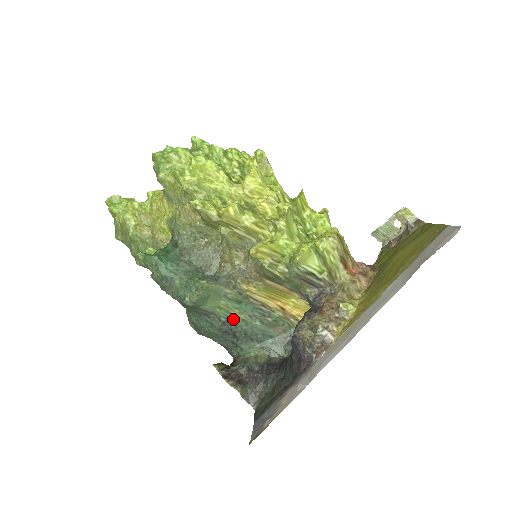
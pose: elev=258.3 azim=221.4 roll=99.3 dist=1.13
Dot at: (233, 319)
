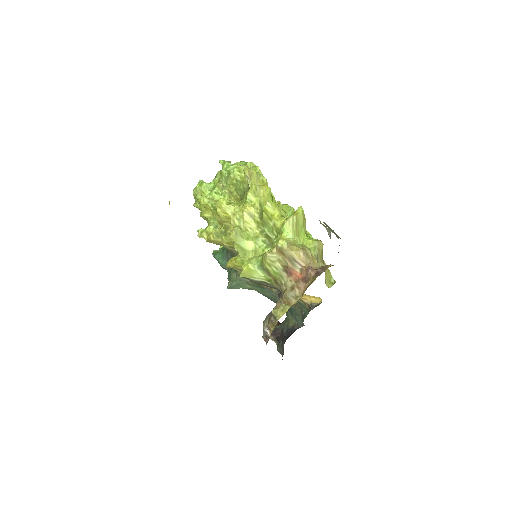
Dot at: (266, 295)
